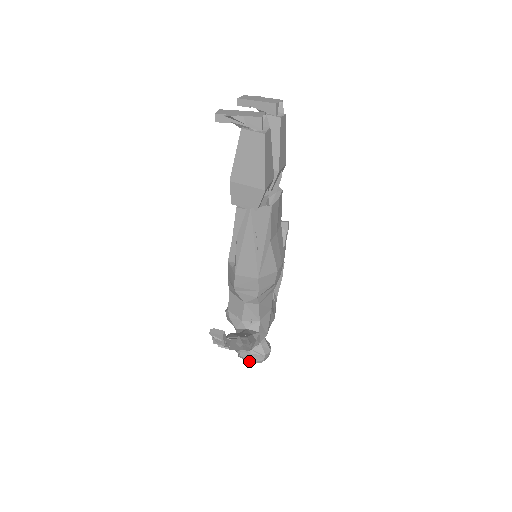
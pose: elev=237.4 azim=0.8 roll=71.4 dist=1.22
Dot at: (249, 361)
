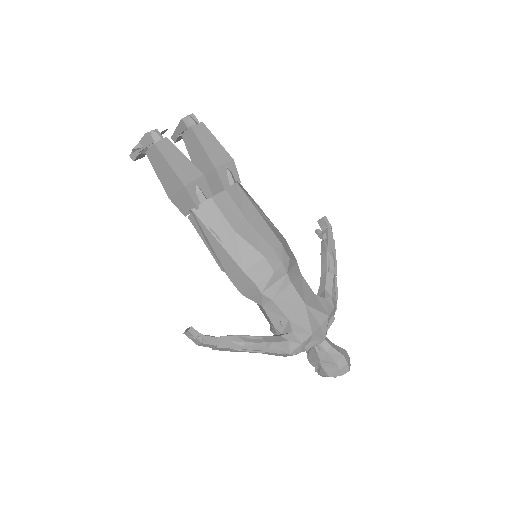
Dot at: (327, 376)
